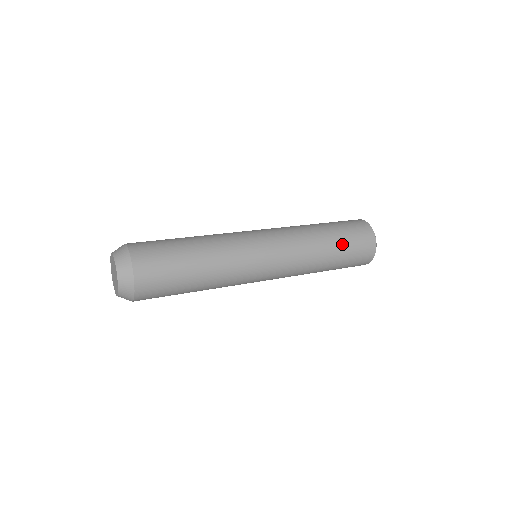
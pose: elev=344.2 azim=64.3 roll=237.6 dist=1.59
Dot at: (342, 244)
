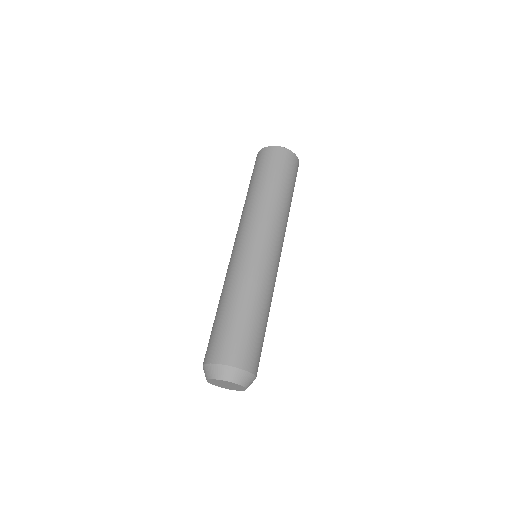
Dot at: (281, 180)
